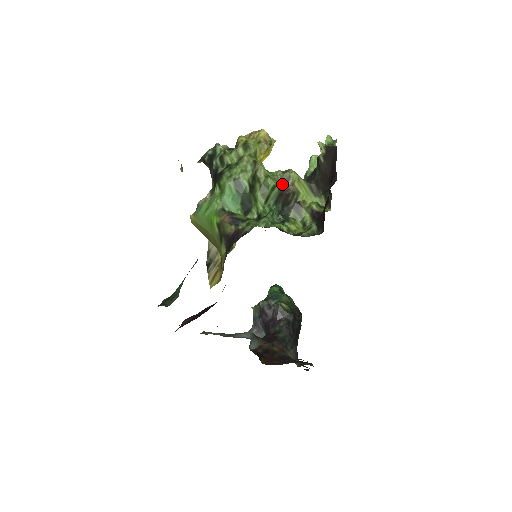
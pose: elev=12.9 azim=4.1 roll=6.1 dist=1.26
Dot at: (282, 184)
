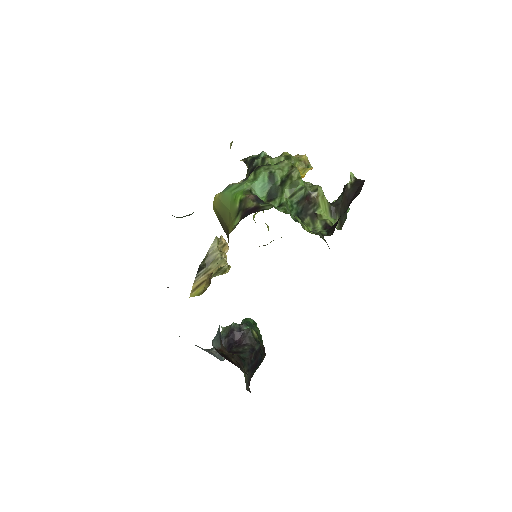
Dot at: (308, 192)
